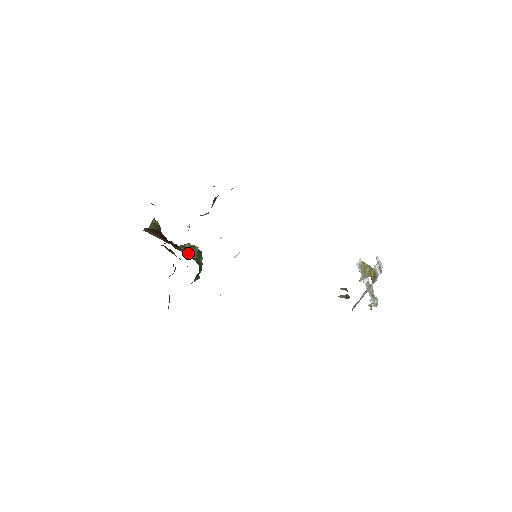
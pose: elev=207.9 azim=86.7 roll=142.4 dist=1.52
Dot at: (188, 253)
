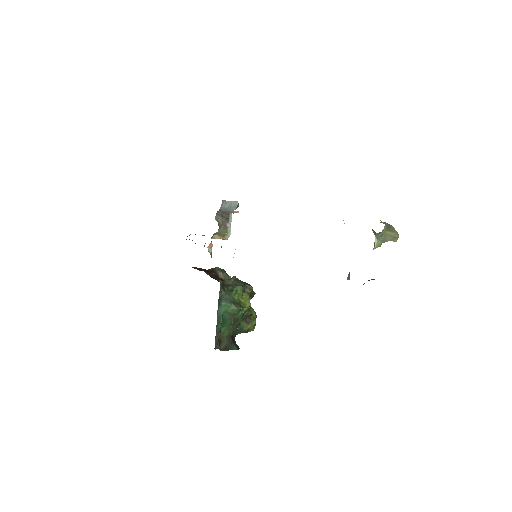
Dot at: (223, 281)
